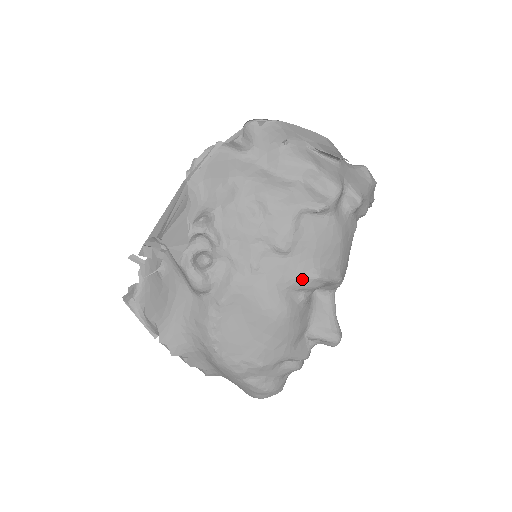
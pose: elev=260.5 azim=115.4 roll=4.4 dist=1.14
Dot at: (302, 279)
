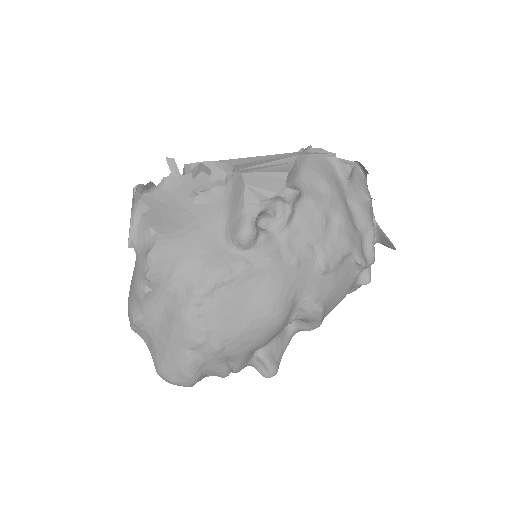
Dot at: (313, 302)
